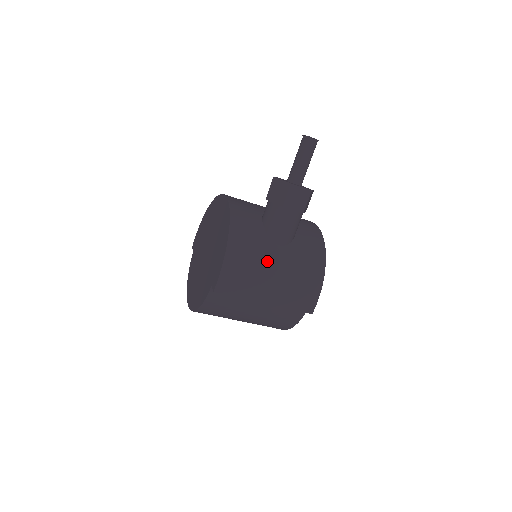
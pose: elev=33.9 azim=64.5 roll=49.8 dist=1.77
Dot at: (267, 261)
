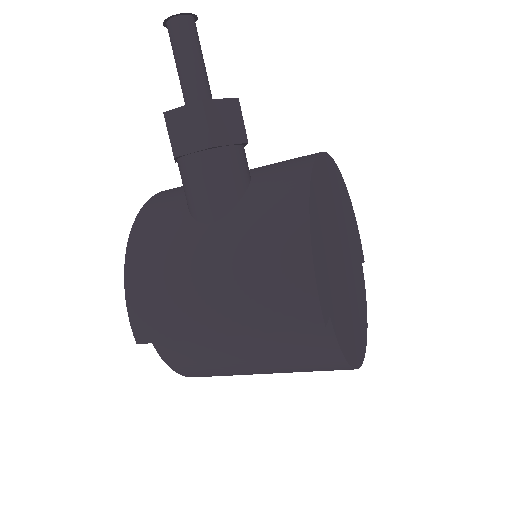
Dot at: (190, 260)
